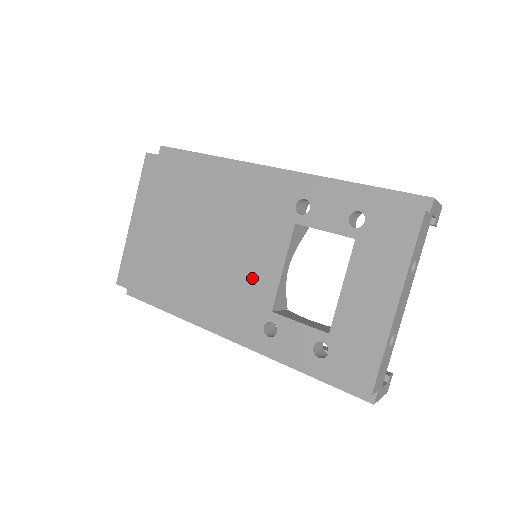
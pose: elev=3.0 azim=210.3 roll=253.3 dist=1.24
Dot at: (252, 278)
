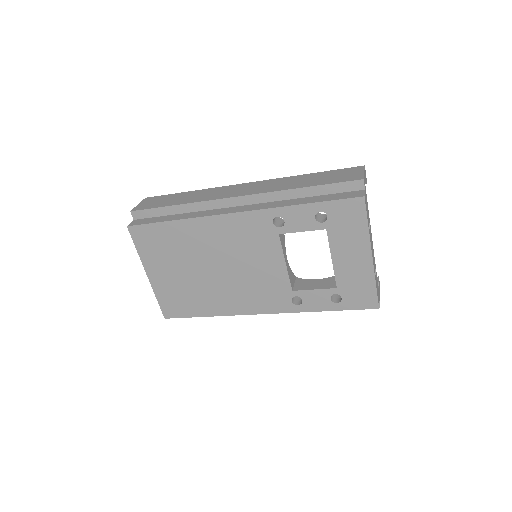
Dot at: (267, 277)
